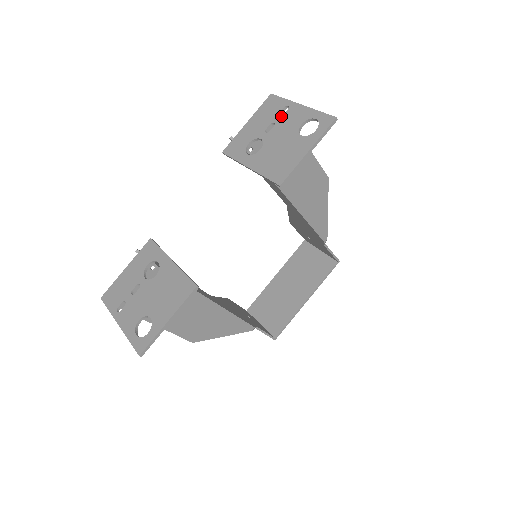
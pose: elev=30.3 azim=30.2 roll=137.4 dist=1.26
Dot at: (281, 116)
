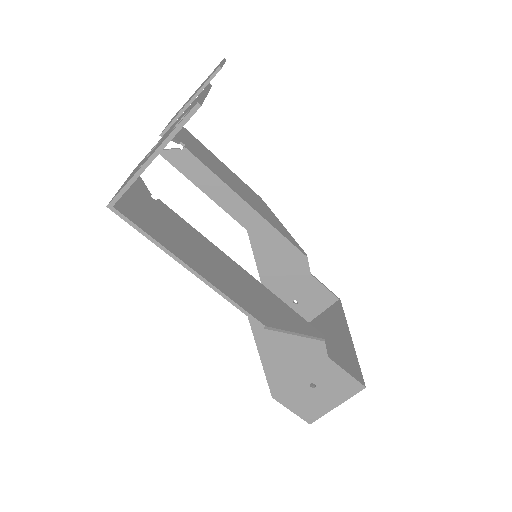
Dot at: occluded
